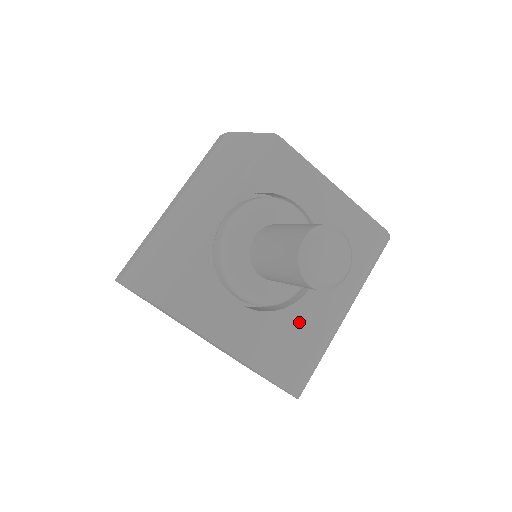
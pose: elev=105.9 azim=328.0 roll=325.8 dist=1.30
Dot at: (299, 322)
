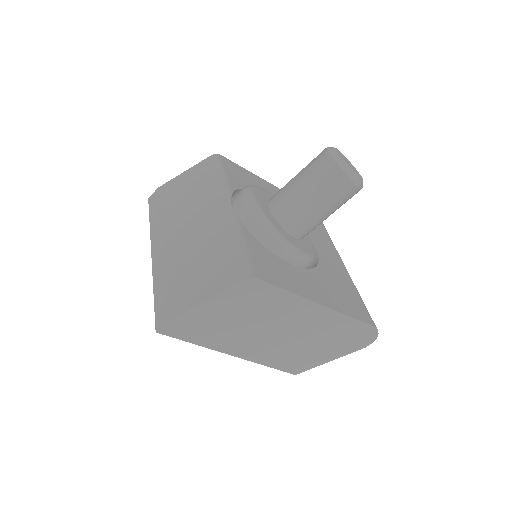
Dot at: (332, 273)
